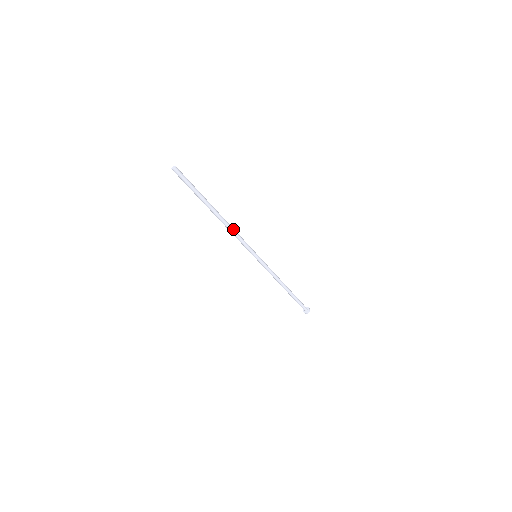
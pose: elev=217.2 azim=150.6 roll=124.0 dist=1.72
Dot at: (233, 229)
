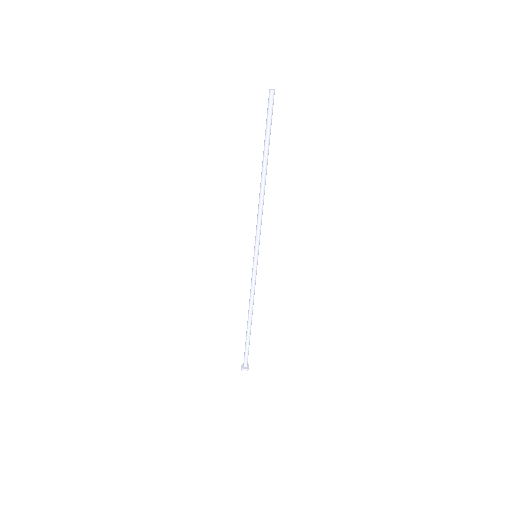
Dot at: (263, 204)
